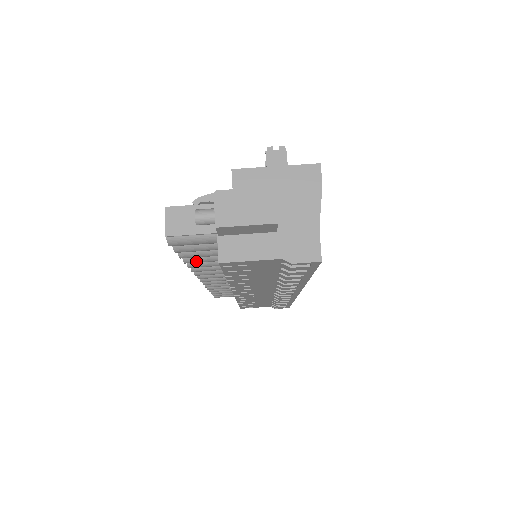
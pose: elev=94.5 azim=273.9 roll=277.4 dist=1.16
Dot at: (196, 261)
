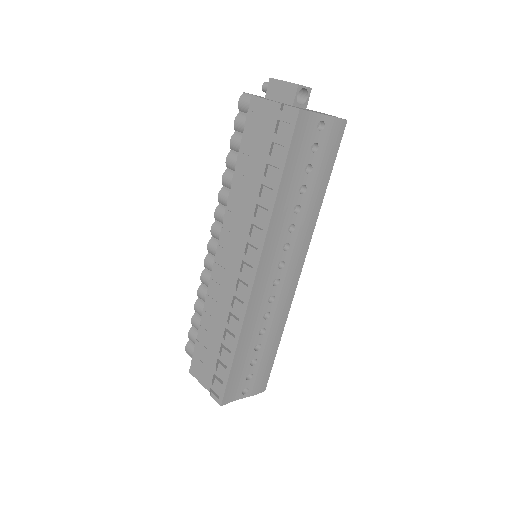
Dot at: (233, 160)
